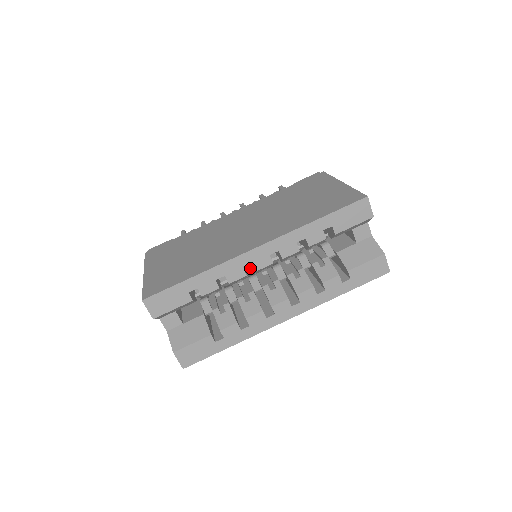
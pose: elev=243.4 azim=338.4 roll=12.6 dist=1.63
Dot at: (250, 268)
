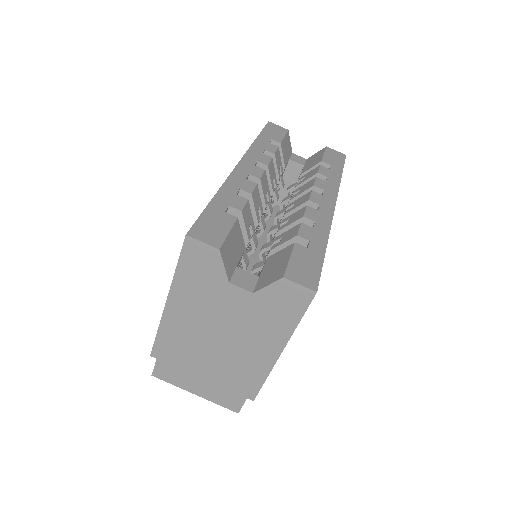
Dot at: (259, 230)
